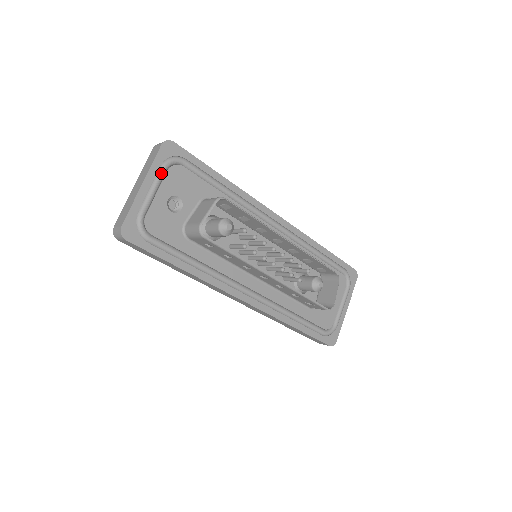
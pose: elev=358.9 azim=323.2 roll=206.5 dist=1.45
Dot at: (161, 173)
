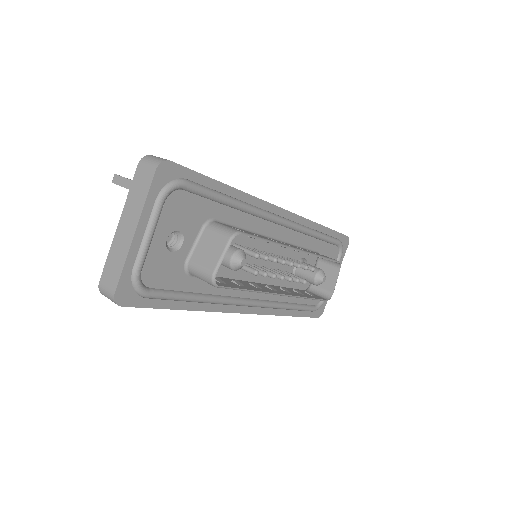
Dot at: (158, 211)
